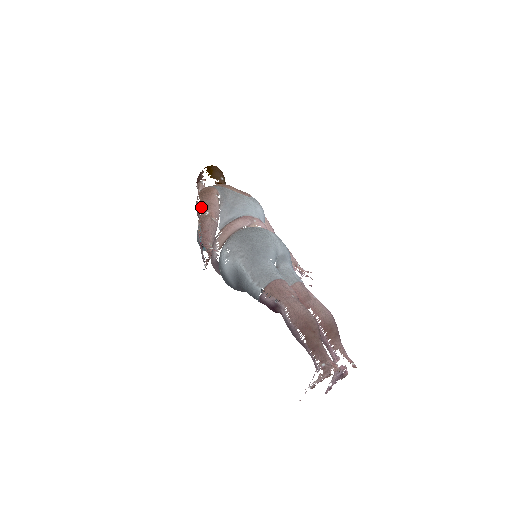
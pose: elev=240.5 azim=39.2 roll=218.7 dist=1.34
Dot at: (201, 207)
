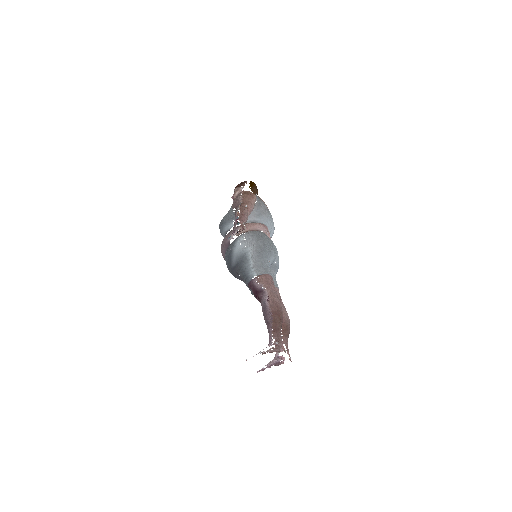
Dot at: (242, 200)
